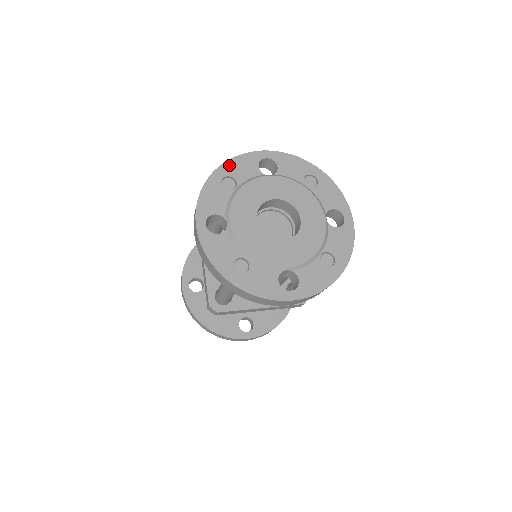
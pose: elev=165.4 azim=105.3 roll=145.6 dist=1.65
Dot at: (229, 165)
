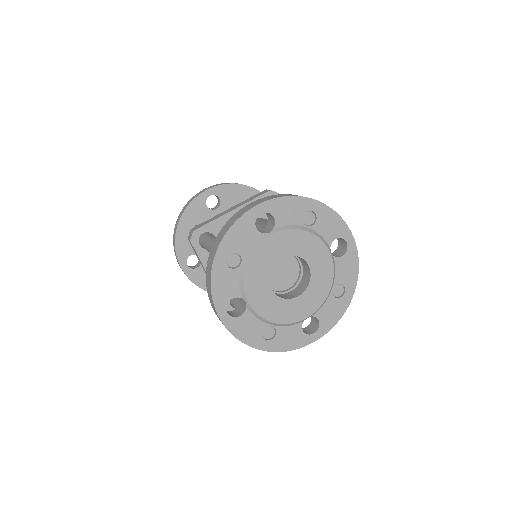
Dot at: (227, 241)
